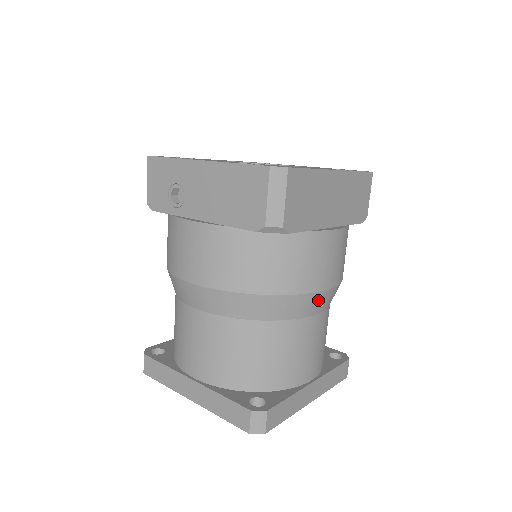
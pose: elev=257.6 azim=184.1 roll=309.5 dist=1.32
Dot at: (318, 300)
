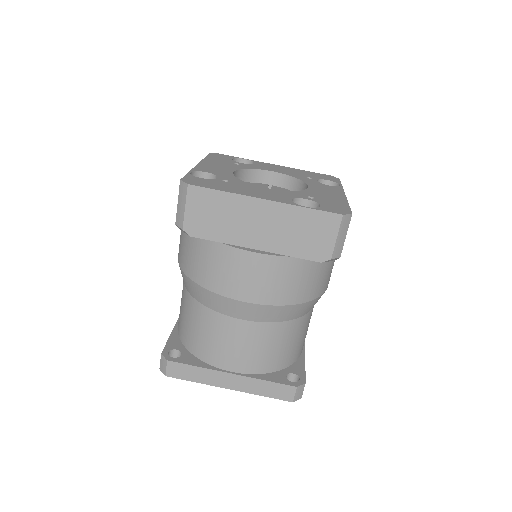
Dot at: (233, 306)
